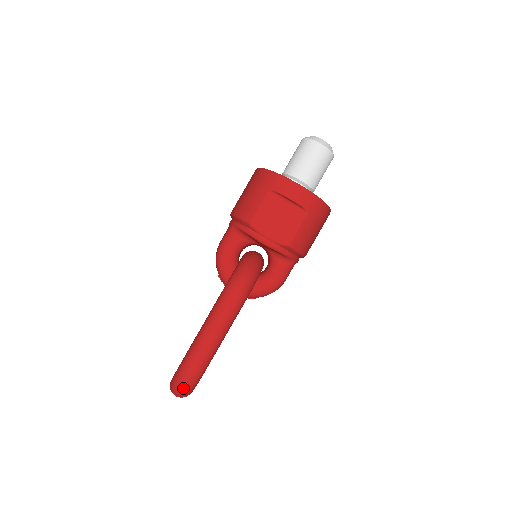
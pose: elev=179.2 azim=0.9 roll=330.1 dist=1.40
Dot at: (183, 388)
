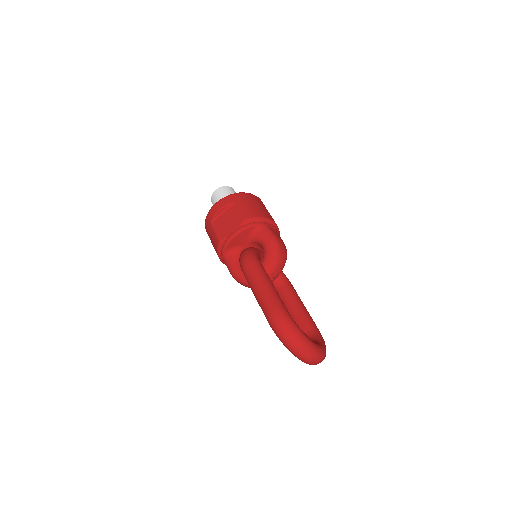
Dot at: (288, 334)
